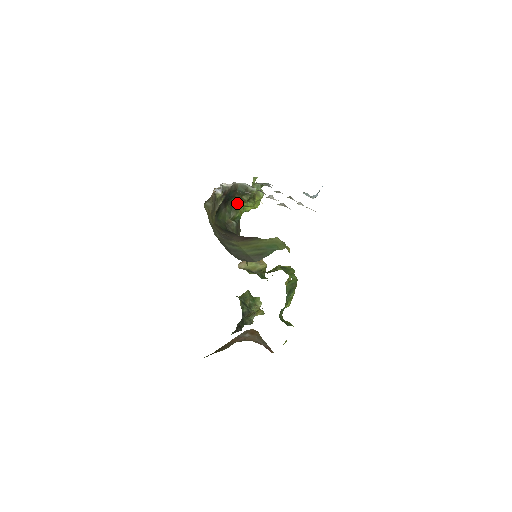
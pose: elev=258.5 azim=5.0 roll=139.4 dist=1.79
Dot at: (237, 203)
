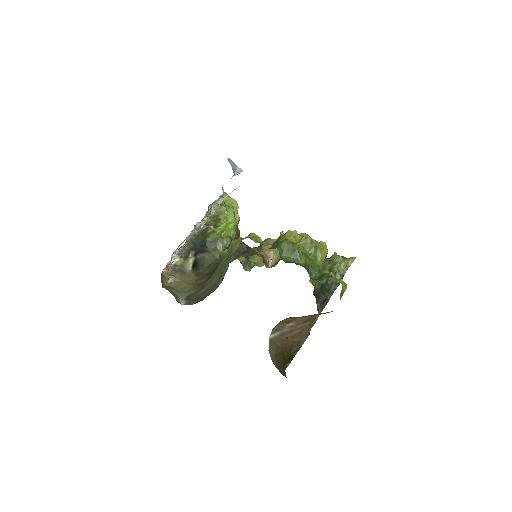
Dot at: (213, 237)
